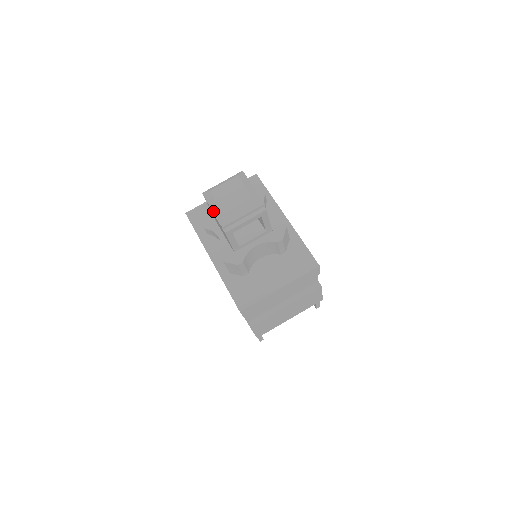
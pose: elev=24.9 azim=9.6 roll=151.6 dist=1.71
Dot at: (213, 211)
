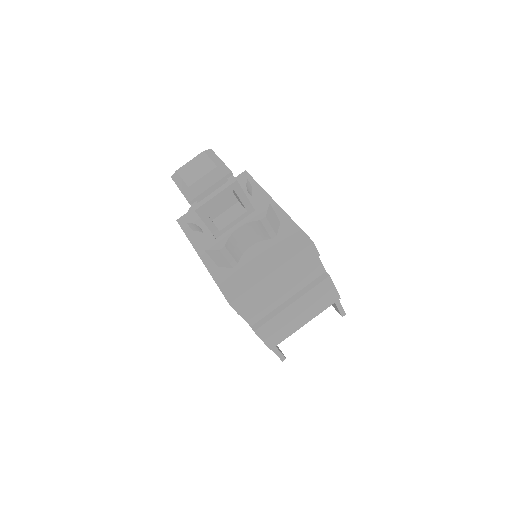
Dot at: (180, 190)
